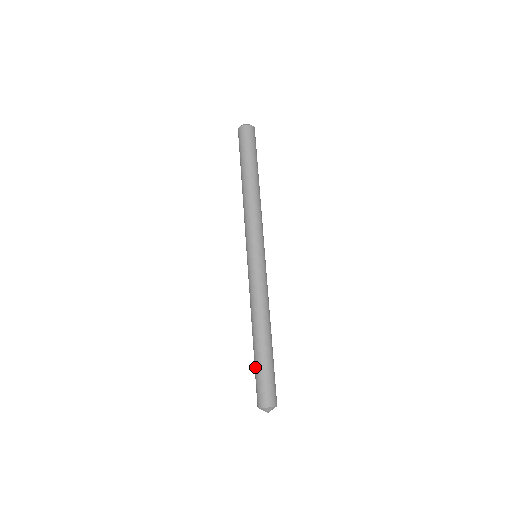
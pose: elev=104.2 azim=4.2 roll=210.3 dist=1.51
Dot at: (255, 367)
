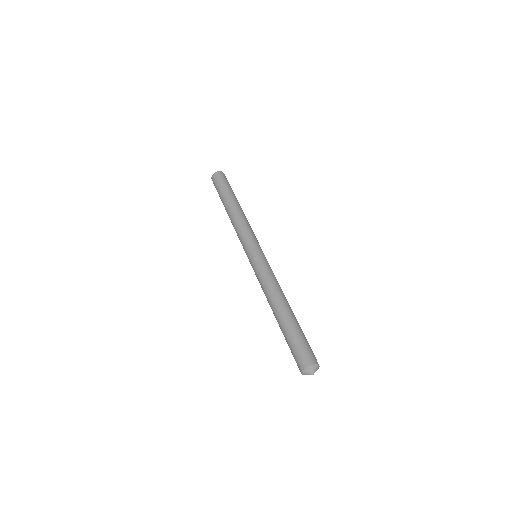
Dot at: (287, 337)
